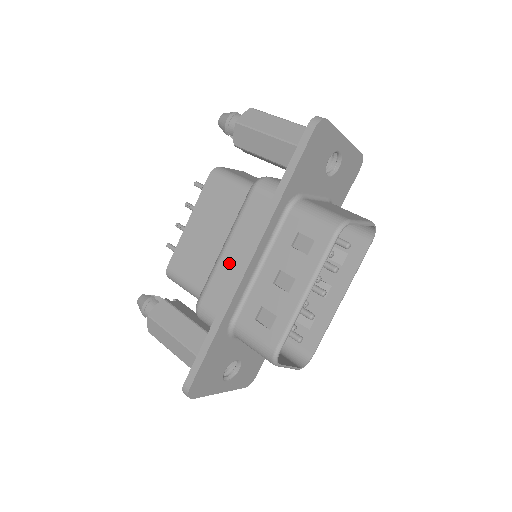
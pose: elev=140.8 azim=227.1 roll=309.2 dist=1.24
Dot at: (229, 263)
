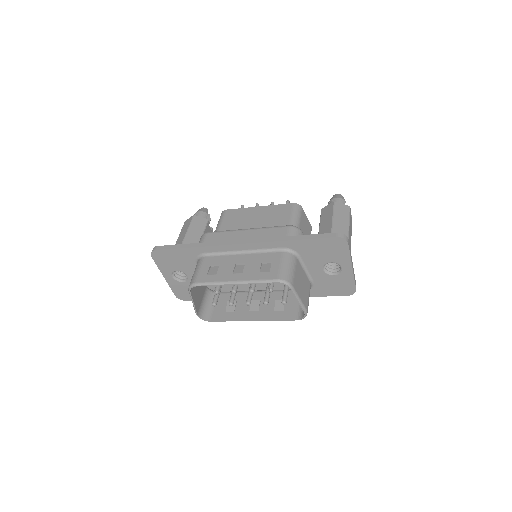
Dot at: (238, 236)
